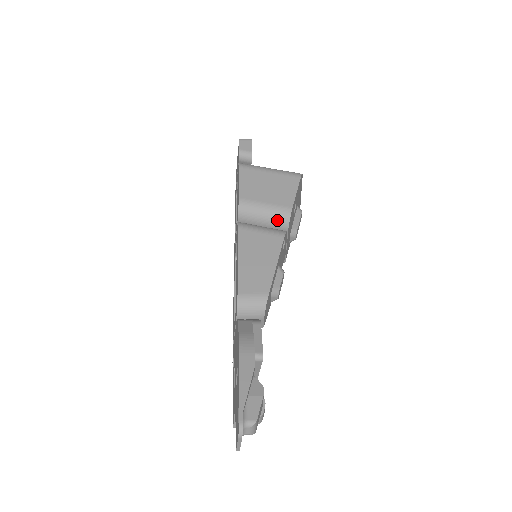
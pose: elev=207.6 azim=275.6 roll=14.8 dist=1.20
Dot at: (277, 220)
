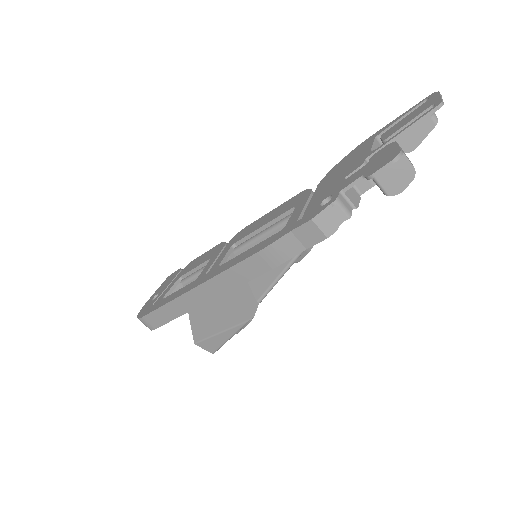
Dot at: occluded
